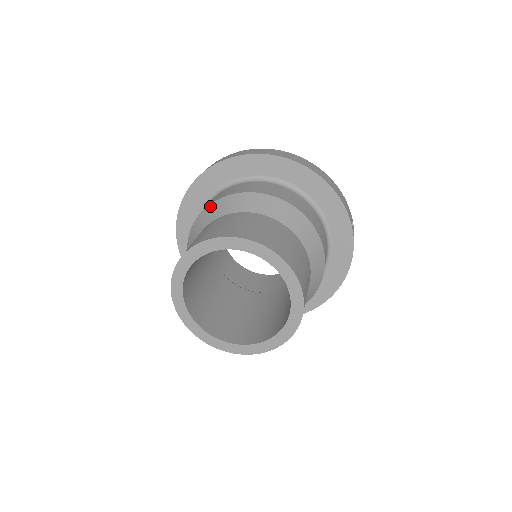
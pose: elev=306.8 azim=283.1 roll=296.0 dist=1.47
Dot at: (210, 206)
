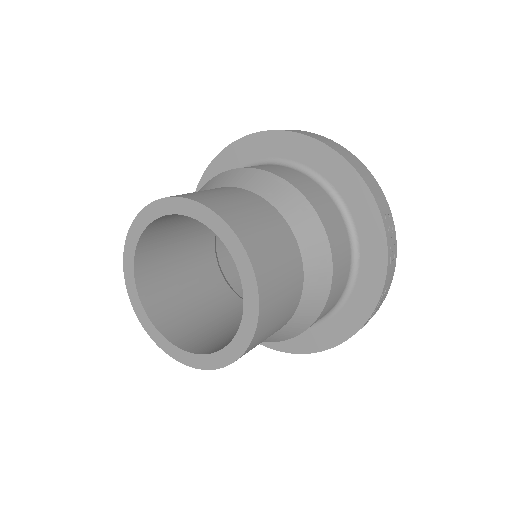
Dot at: (204, 185)
